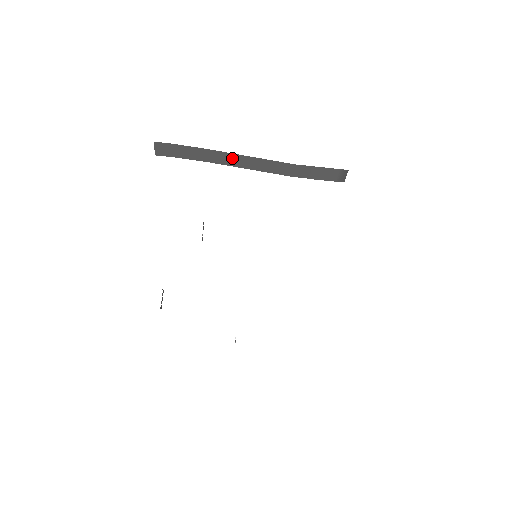
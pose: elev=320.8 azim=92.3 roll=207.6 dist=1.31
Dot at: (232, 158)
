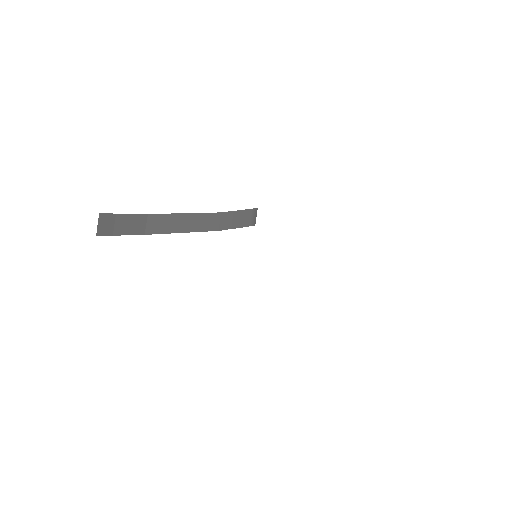
Dot at: (170, 221)
